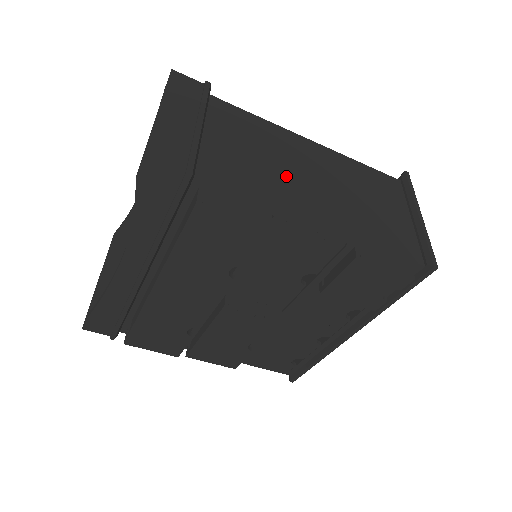
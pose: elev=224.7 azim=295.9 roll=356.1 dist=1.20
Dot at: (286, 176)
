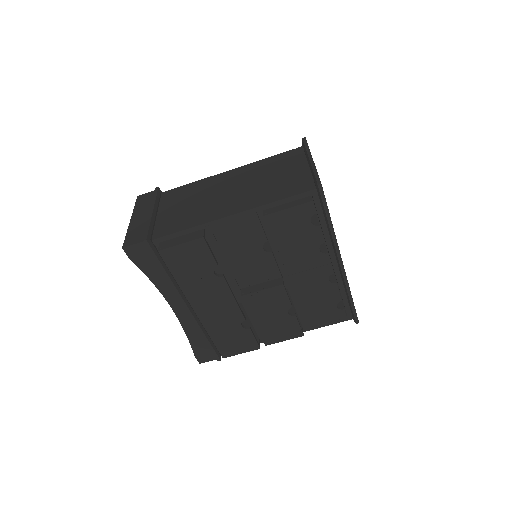
Dot at: (209, 203)
